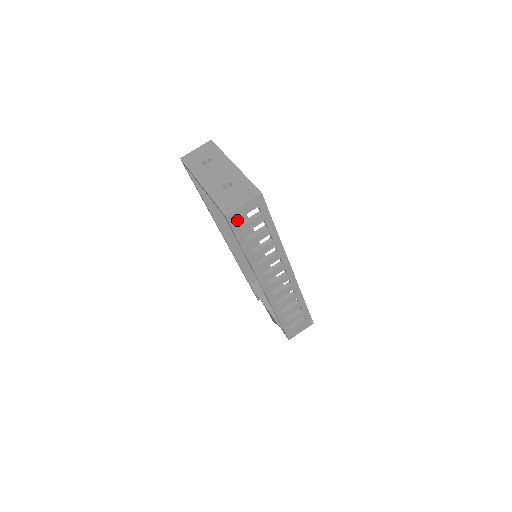
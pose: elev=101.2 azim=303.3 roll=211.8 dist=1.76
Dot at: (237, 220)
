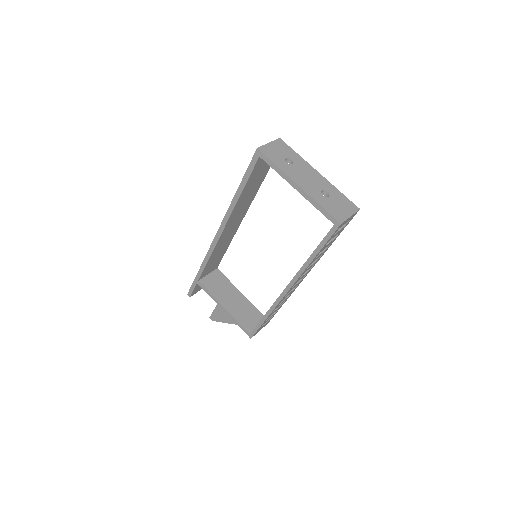
Dot at: (239, 217)
